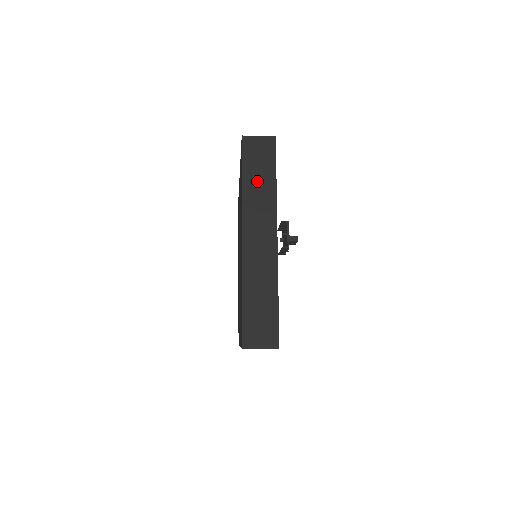
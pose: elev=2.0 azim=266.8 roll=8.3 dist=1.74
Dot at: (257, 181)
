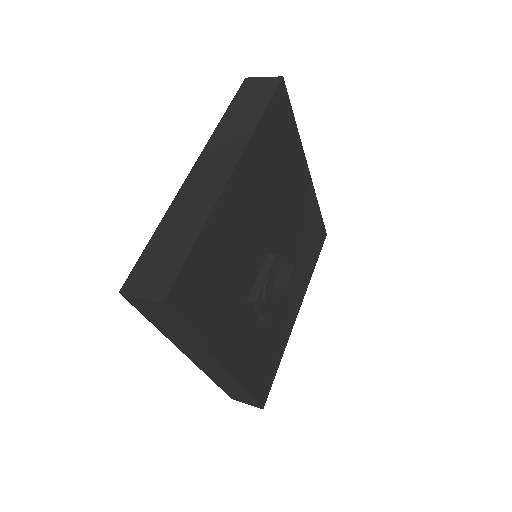
Dot at: (172, 331)
